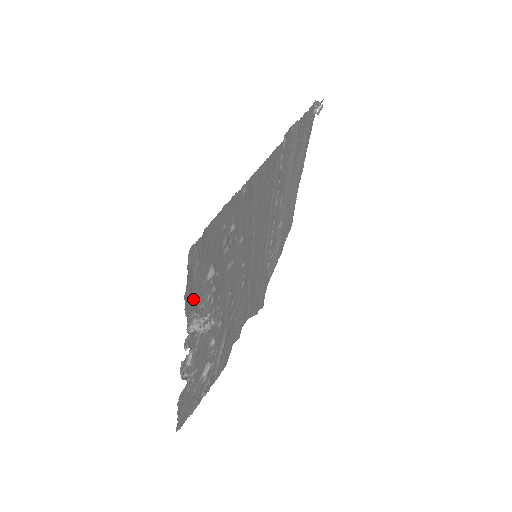
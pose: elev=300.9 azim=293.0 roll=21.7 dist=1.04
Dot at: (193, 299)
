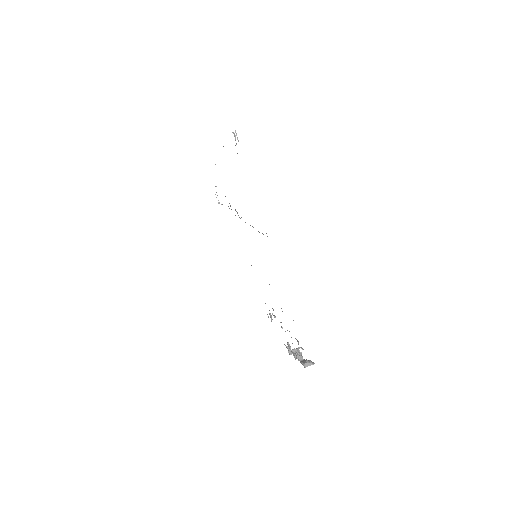
Dot at: occluded
